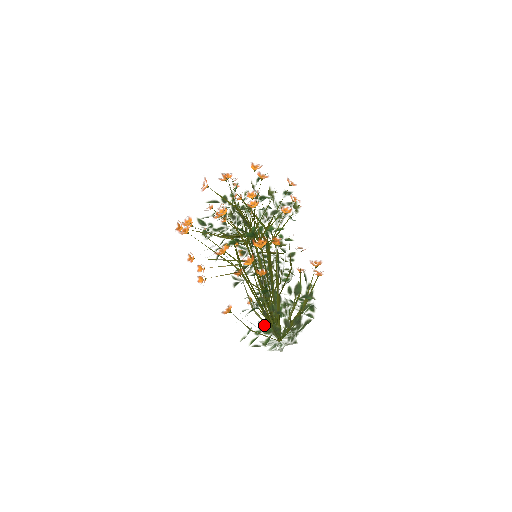
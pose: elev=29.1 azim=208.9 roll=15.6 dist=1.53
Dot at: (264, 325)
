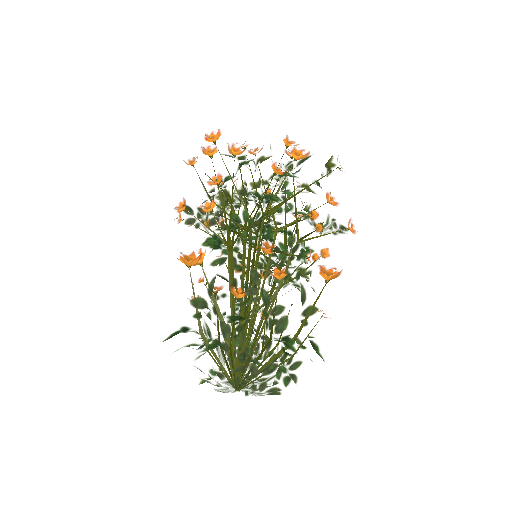
Dot at: occluded
